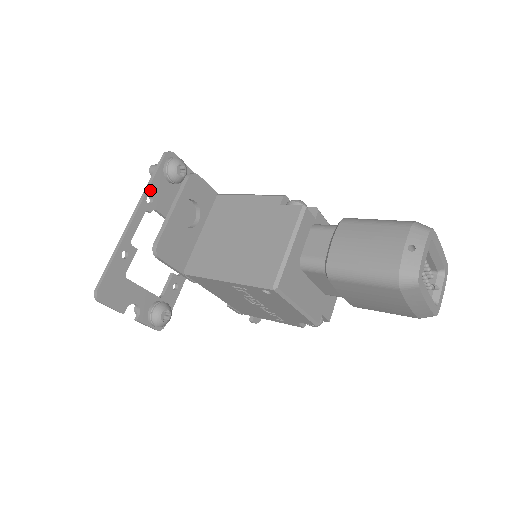
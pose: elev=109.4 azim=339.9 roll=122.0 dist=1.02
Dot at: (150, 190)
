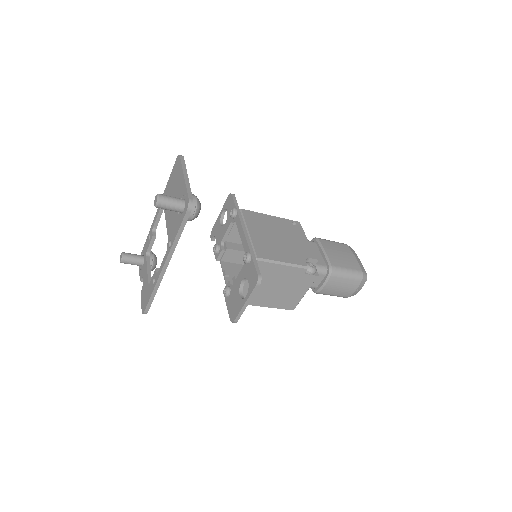
Dot at: (177, 241)
